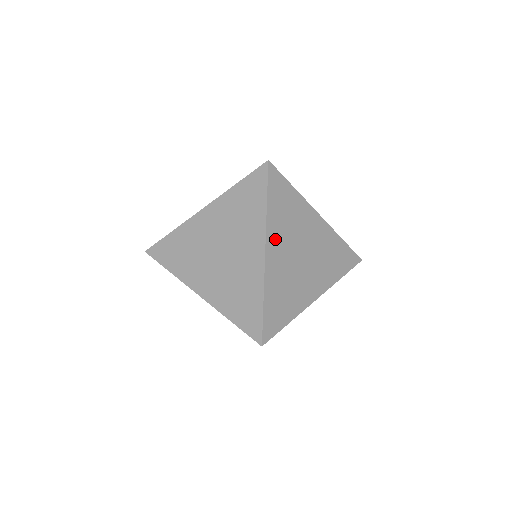
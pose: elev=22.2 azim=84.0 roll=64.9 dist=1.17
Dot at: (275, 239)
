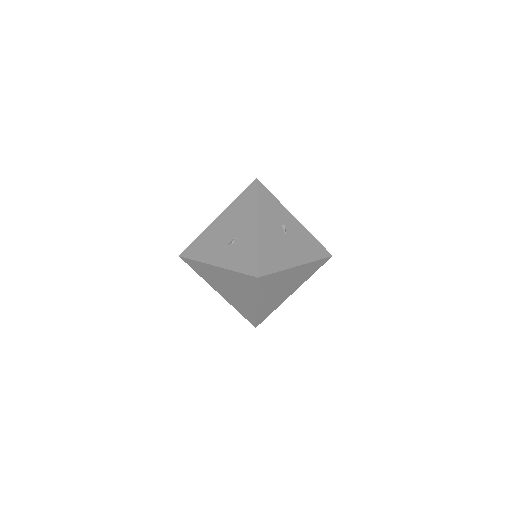
Dot at: (263, 297)
